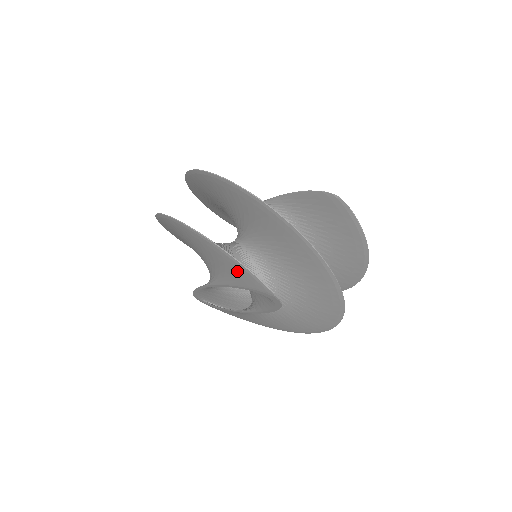
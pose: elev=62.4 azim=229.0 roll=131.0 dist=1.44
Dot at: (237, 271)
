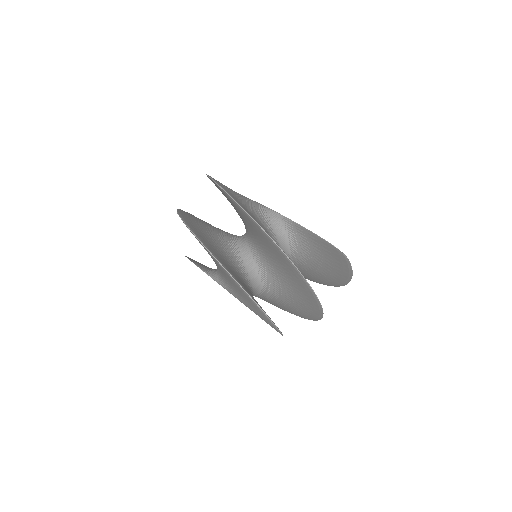
Dot at: (256, 310)
